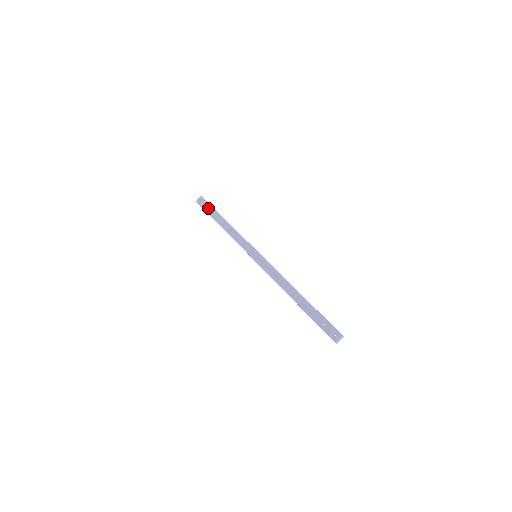
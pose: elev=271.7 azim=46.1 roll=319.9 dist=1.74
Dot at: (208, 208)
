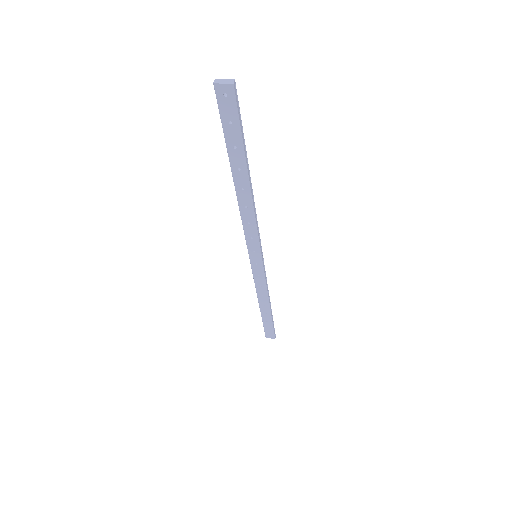
Dot at: occluded
